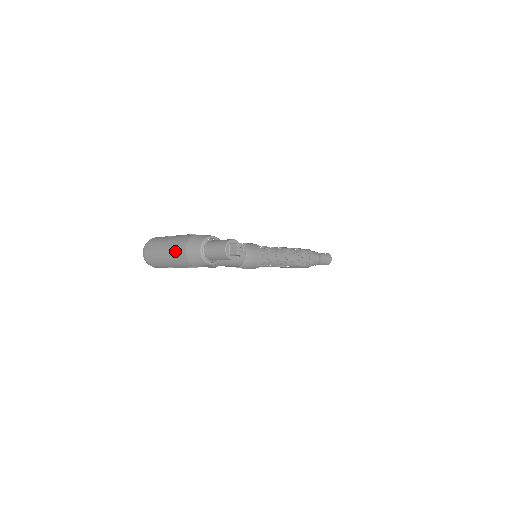
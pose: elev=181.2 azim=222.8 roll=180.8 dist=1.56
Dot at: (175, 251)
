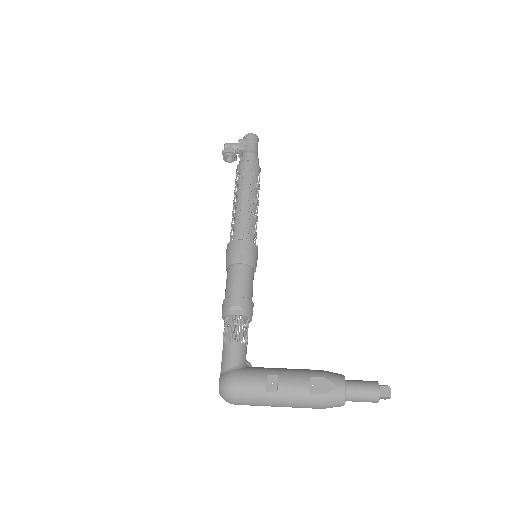
Dot at: occluded
